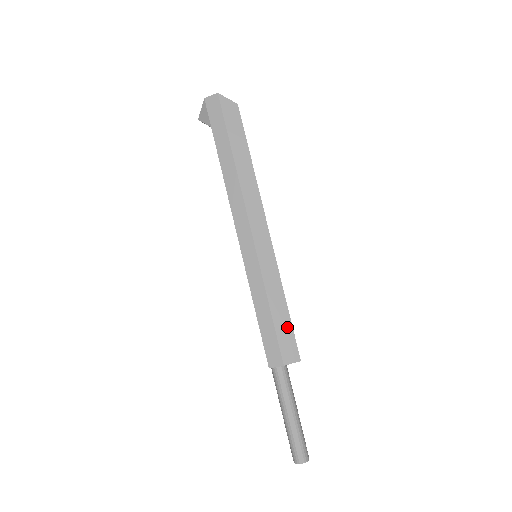
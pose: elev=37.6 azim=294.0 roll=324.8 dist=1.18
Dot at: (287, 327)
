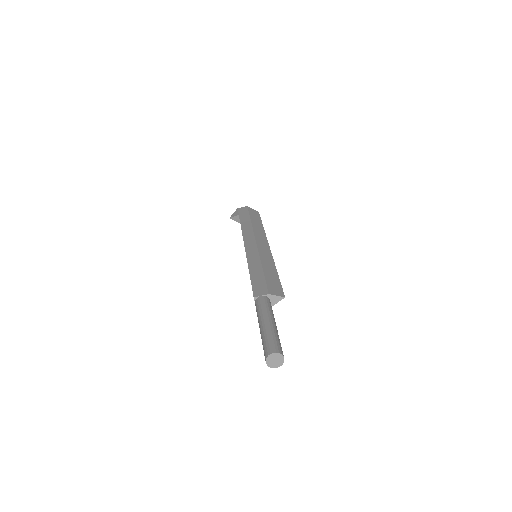
Dot at: (276, 280)
